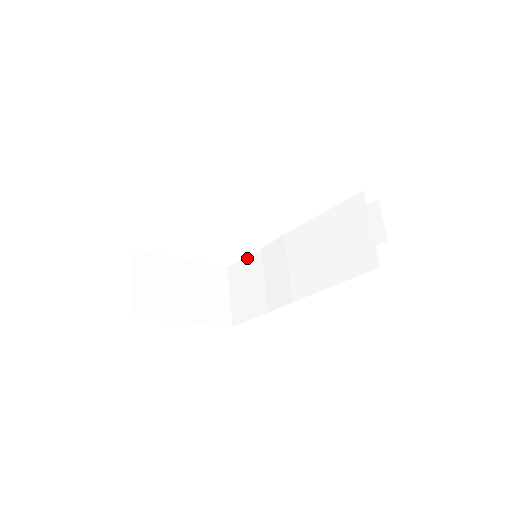
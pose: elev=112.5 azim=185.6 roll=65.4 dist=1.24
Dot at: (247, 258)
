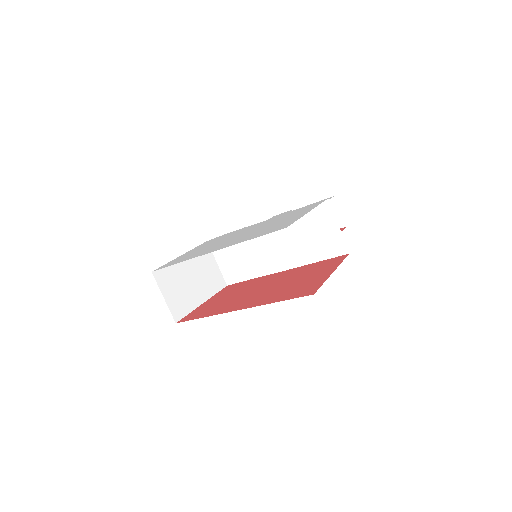
Dot at: occluded
